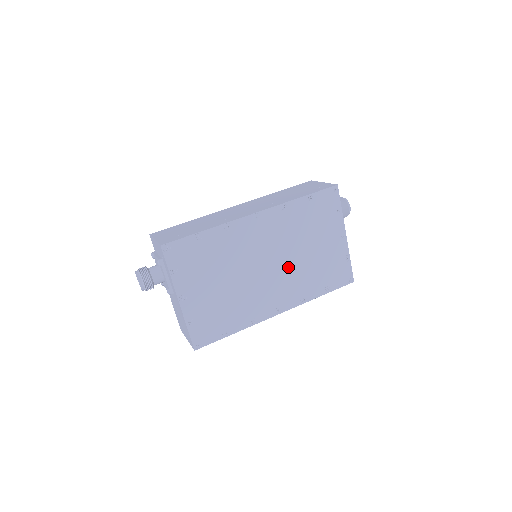
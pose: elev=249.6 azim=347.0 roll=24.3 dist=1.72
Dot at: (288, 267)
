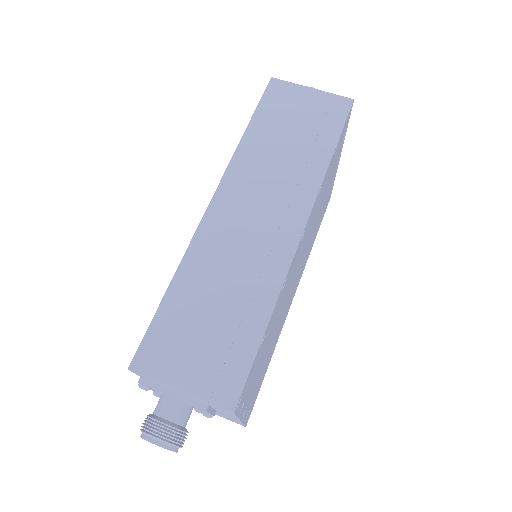
Dot at: (306, 250)
